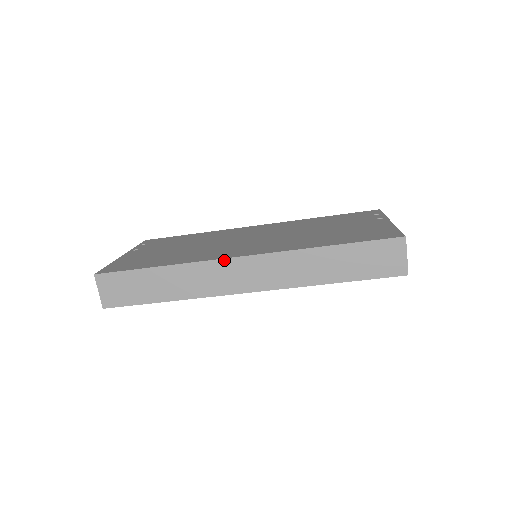
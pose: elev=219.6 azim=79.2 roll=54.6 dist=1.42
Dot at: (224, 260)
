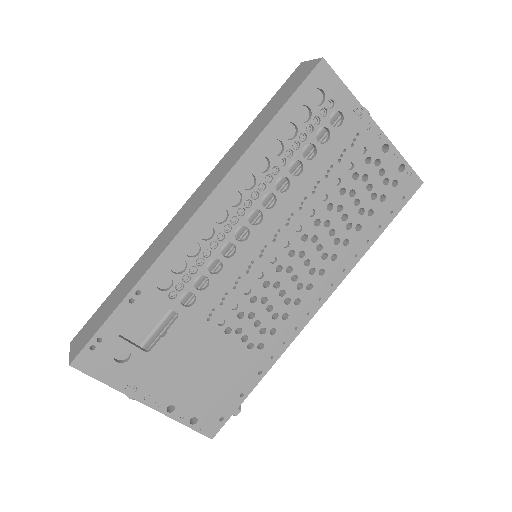
Dot at: (173, 219)
